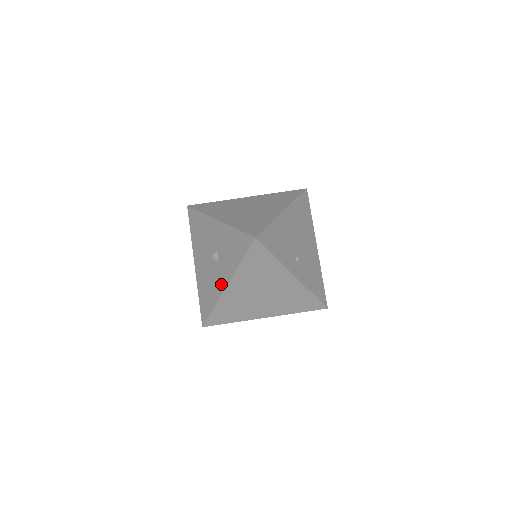
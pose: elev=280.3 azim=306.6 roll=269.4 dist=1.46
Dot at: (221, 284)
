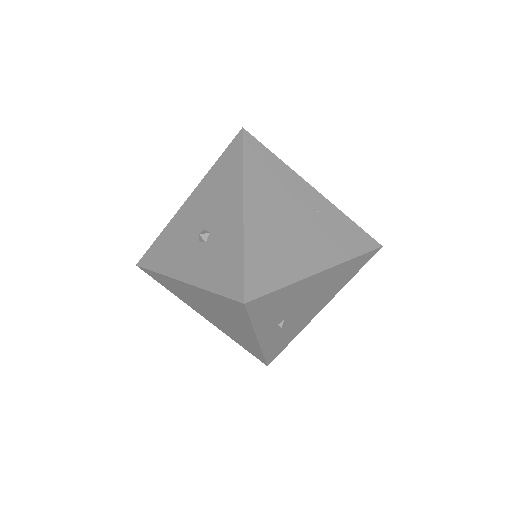
Dot at: (181, 269)
